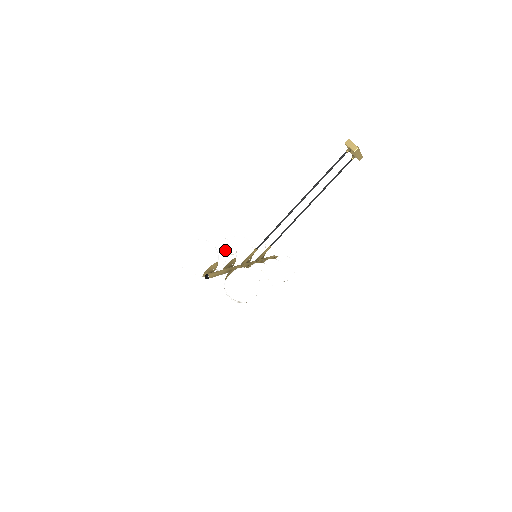
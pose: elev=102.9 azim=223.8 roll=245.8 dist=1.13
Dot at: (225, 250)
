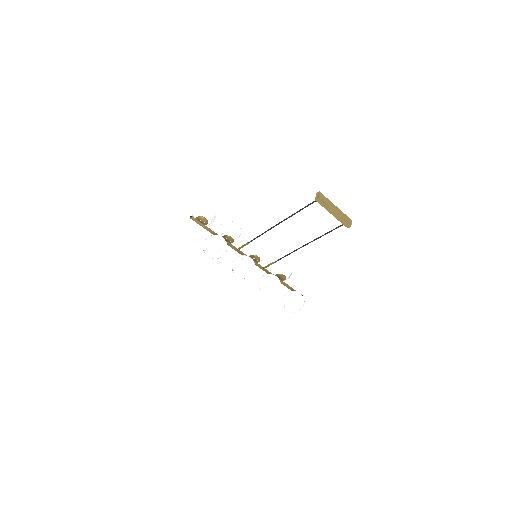
Dot at: (227, 227)
